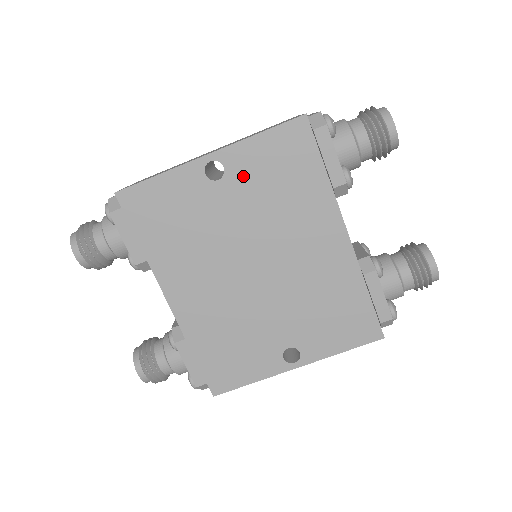
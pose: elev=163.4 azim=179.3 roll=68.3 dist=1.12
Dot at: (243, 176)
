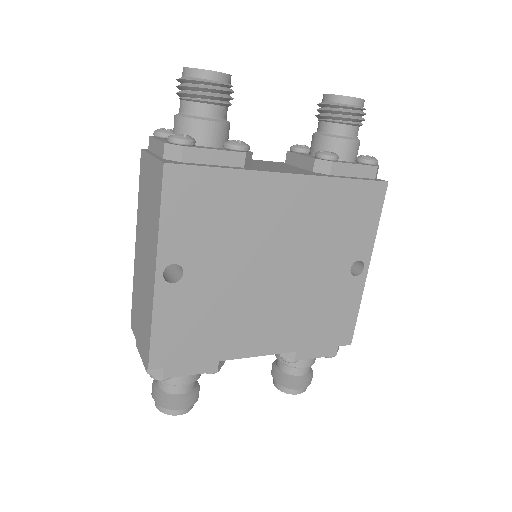
Dot at: (191, 249)
